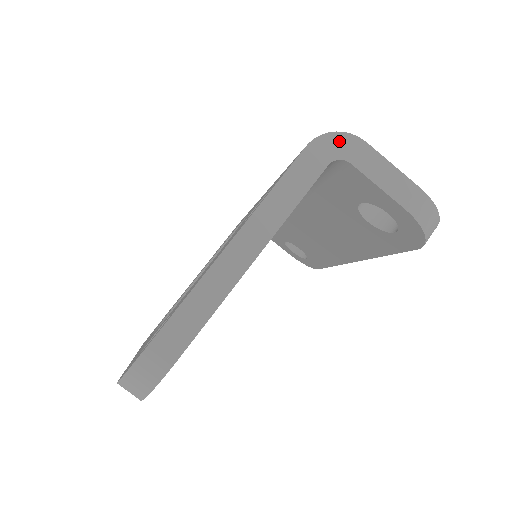
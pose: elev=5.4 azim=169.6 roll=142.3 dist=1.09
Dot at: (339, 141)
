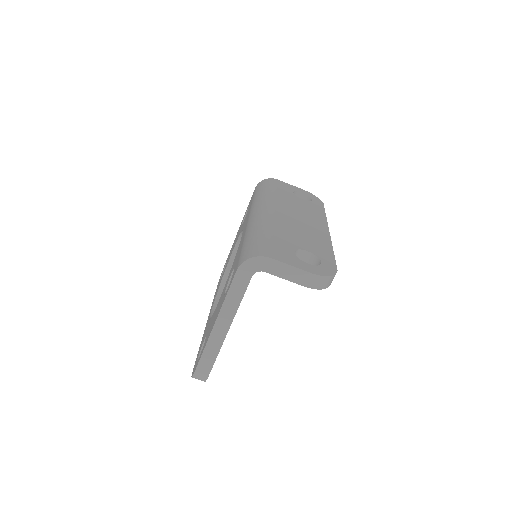
Dot at: (254, 262)
